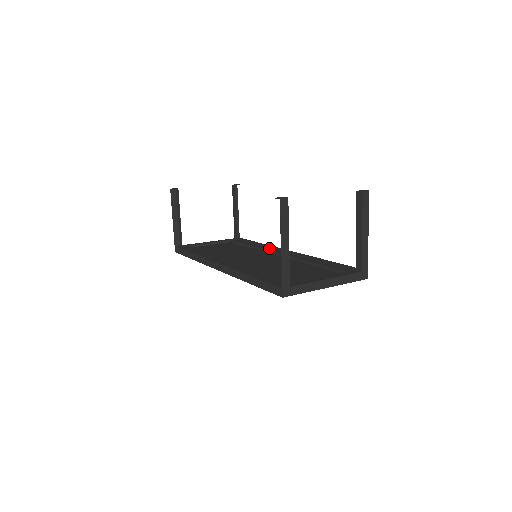
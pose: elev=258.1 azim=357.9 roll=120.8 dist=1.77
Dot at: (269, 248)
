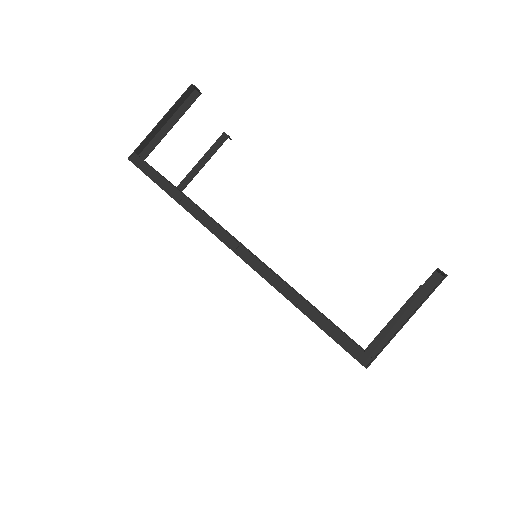
Dot at: (240, 243)
